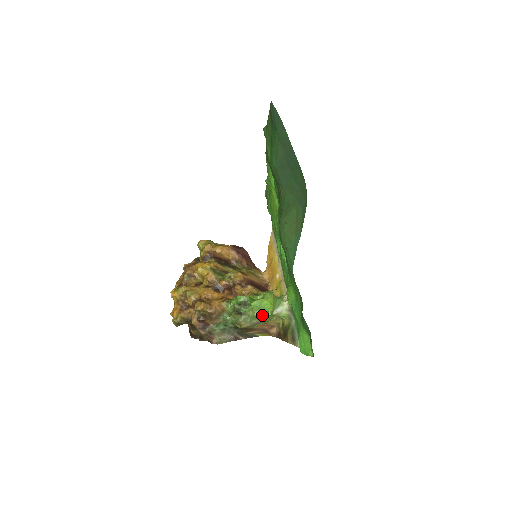
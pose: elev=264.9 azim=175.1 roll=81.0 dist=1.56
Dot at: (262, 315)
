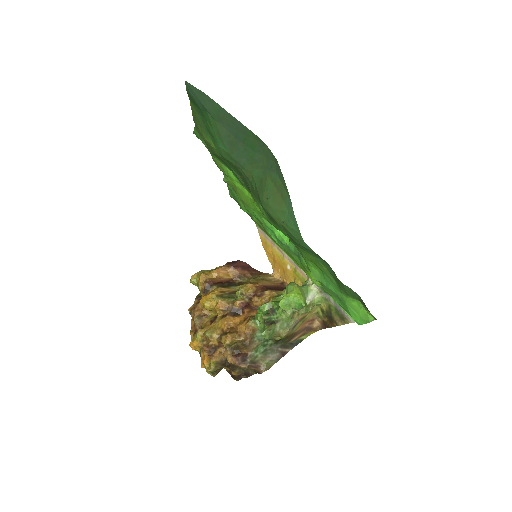
Dot at: (296, 312)
